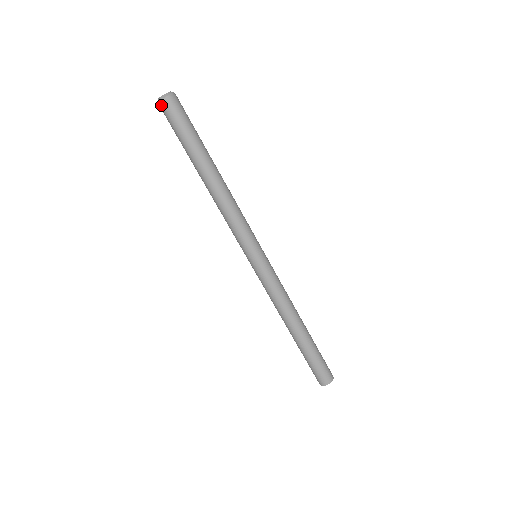
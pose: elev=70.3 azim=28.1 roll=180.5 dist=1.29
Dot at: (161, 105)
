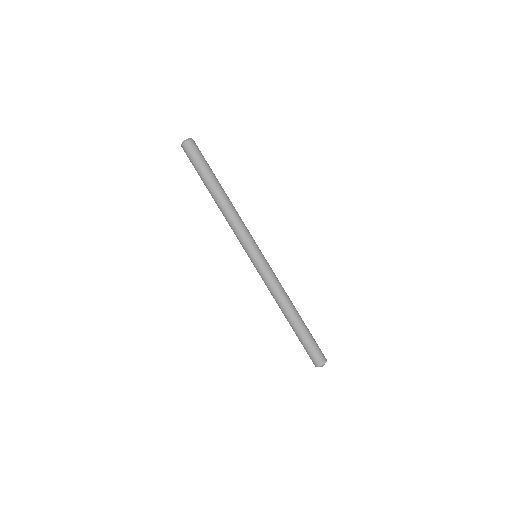
Dot at: (183, 147)
